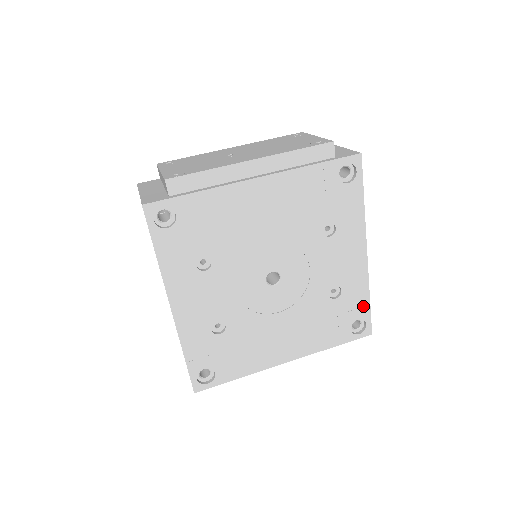
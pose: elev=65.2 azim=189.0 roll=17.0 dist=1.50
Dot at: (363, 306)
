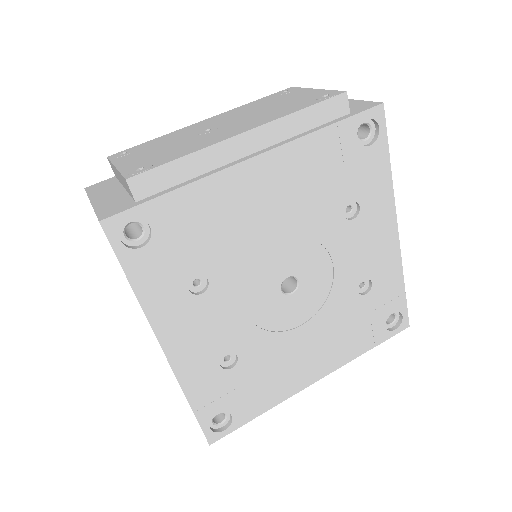
Dot at: (397, 296)
